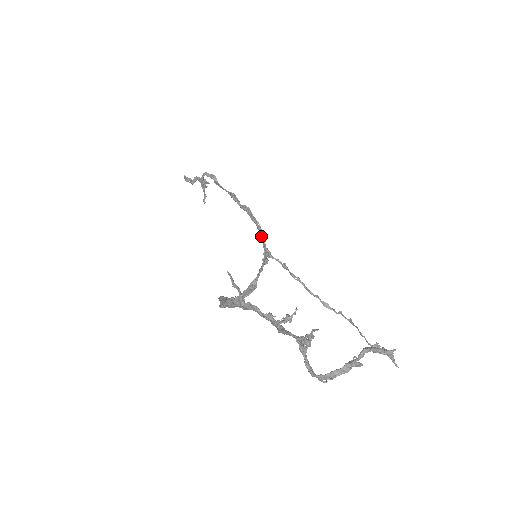
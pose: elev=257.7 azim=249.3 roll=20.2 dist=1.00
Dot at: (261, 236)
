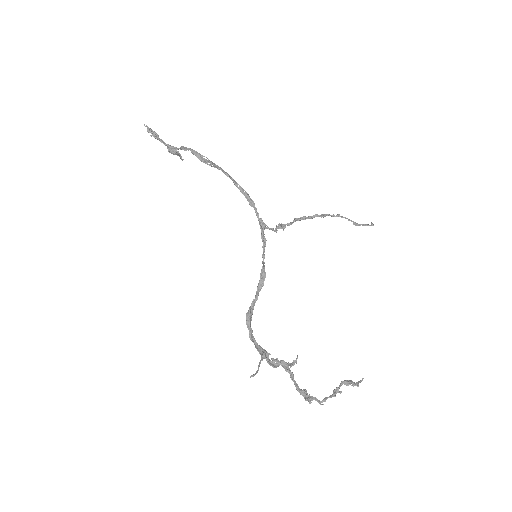
Dot at: (251, 204)
